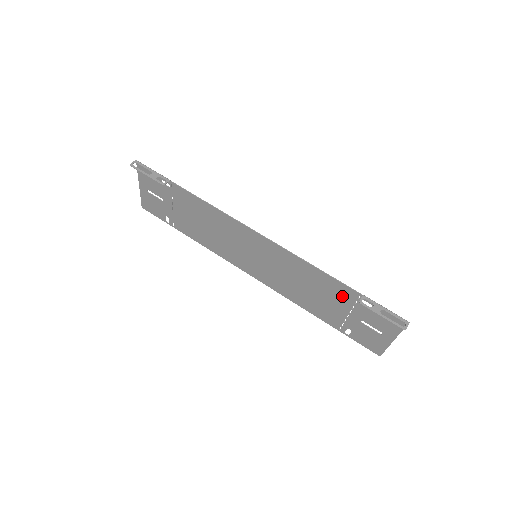
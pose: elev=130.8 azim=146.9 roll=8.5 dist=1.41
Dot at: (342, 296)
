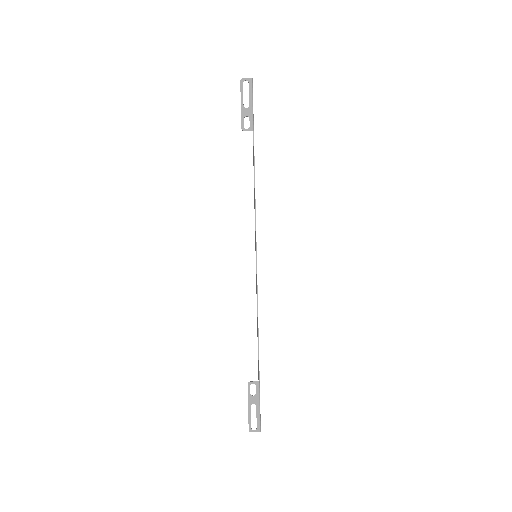
Dot at: occluded
